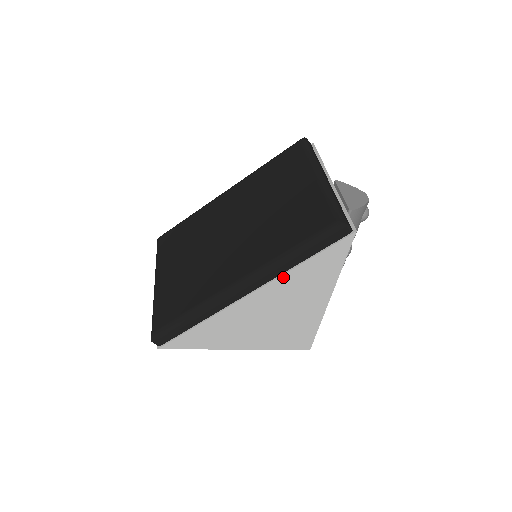
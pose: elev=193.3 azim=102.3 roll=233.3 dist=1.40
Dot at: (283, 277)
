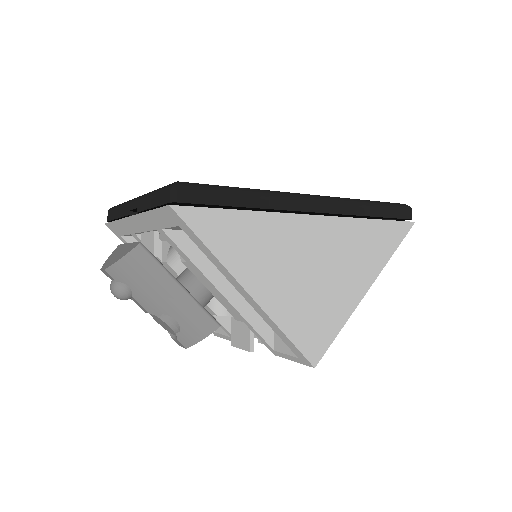
Dot at: (350, 221)
